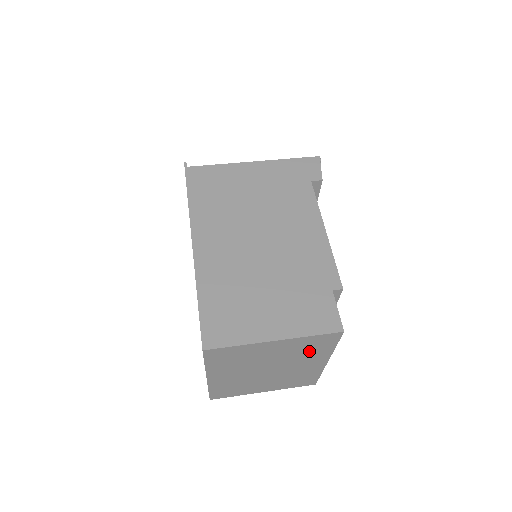
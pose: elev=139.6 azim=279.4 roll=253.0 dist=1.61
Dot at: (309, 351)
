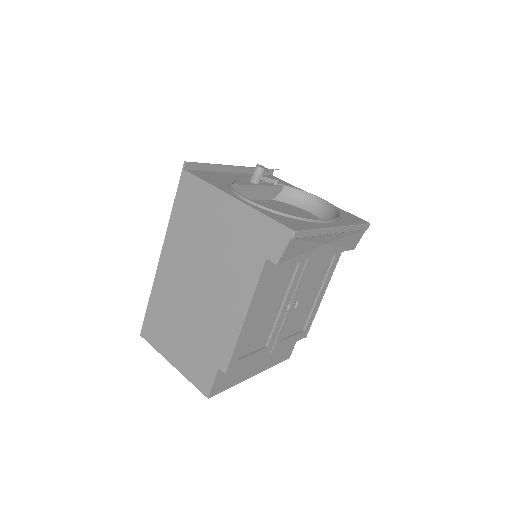
Dot at: occluded
